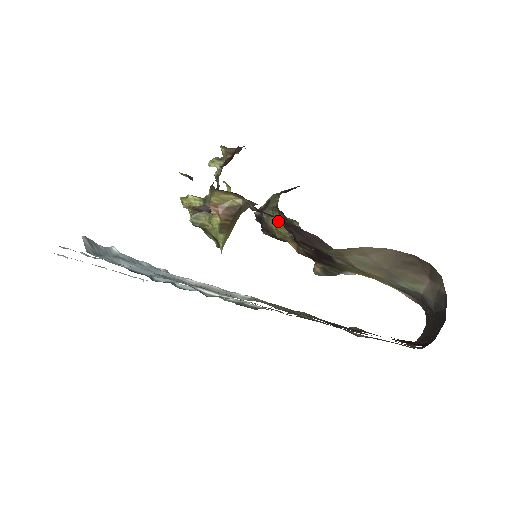
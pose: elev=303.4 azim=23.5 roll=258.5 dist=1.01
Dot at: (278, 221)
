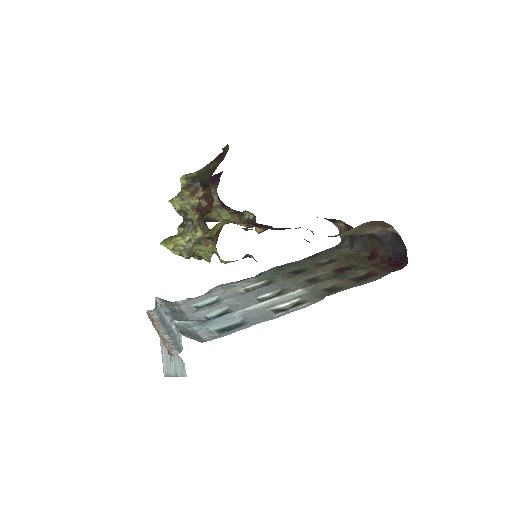
Dot at: (228, 215)
